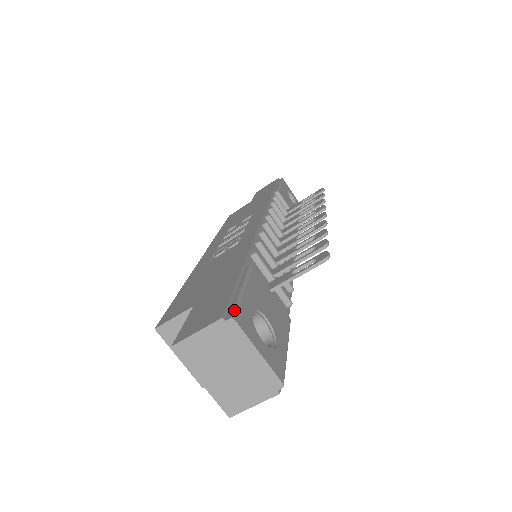
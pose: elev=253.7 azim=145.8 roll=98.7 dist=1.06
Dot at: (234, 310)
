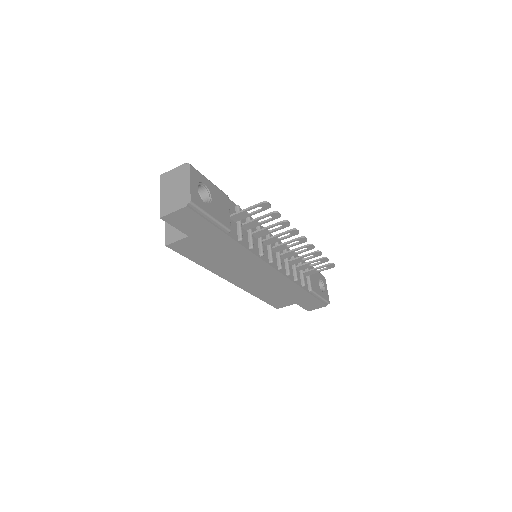
Dot at: occluded
